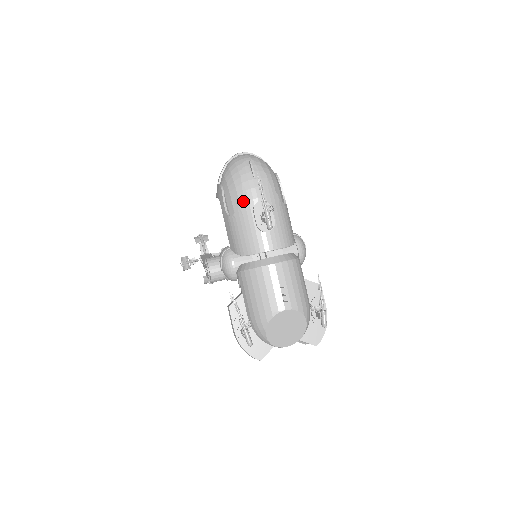
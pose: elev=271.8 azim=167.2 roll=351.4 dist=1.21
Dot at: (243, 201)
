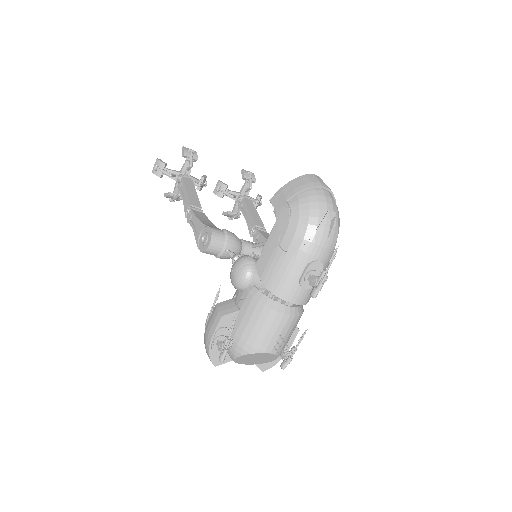
Dot at: (305, 251)
